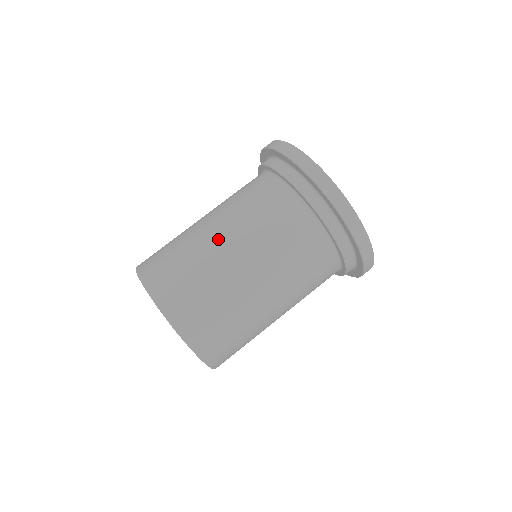
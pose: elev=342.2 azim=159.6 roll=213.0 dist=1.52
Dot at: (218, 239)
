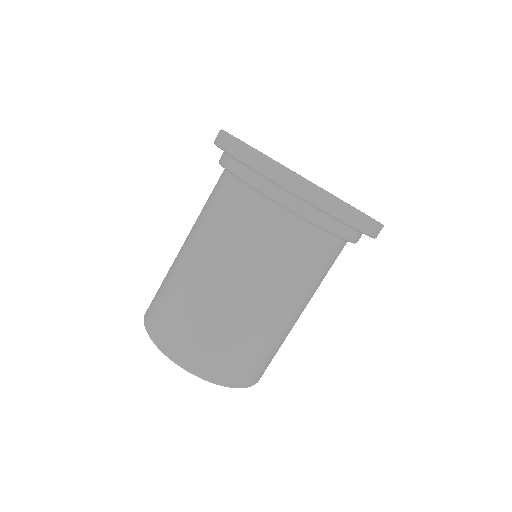
Dot at: (182, 249)
